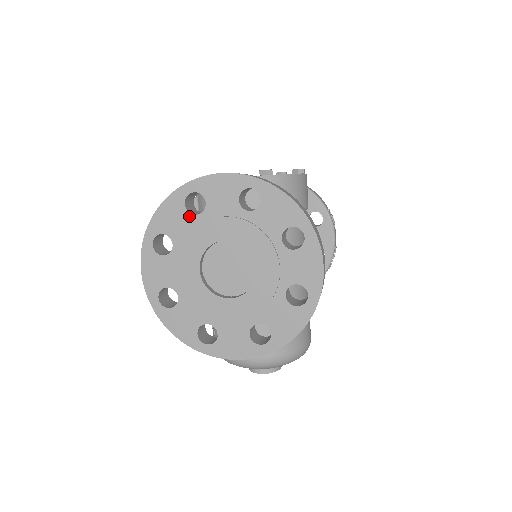
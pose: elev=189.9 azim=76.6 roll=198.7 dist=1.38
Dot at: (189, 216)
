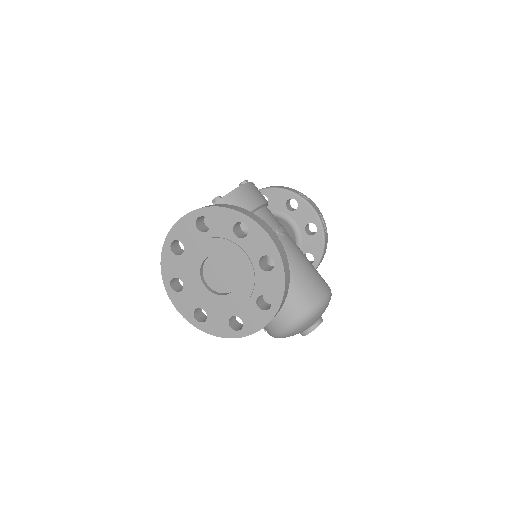
Dot at: (179, 258)
